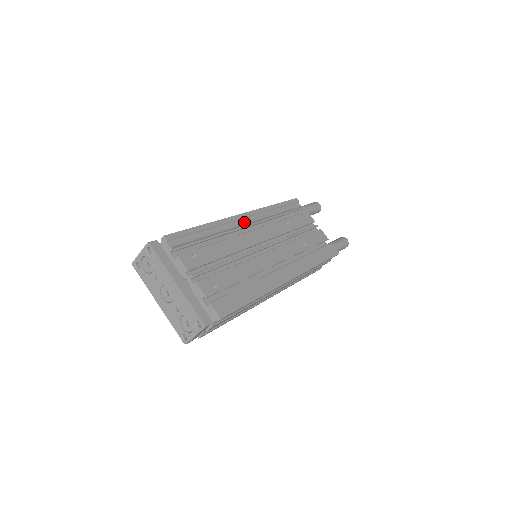
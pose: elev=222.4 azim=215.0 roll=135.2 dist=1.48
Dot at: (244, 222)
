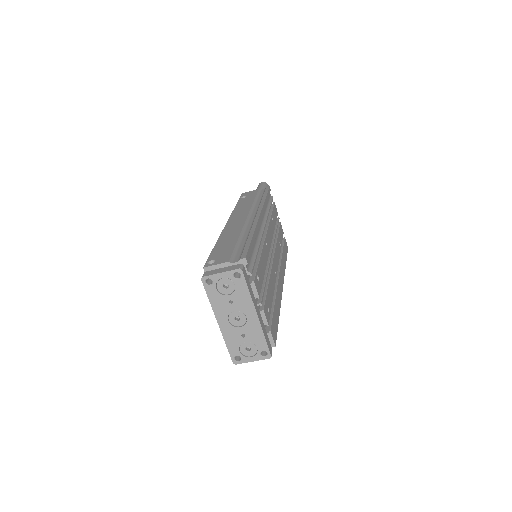
Dot at: (261, 224)
